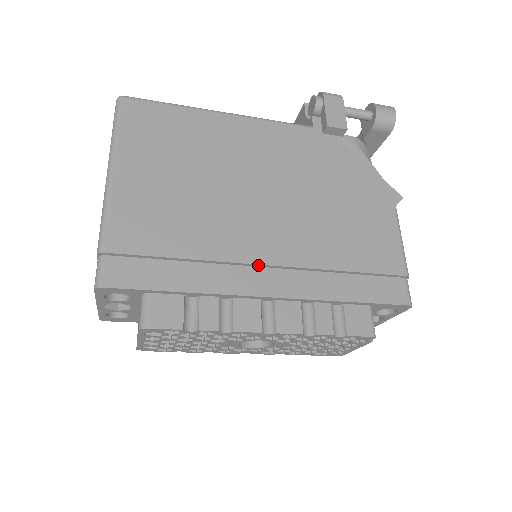
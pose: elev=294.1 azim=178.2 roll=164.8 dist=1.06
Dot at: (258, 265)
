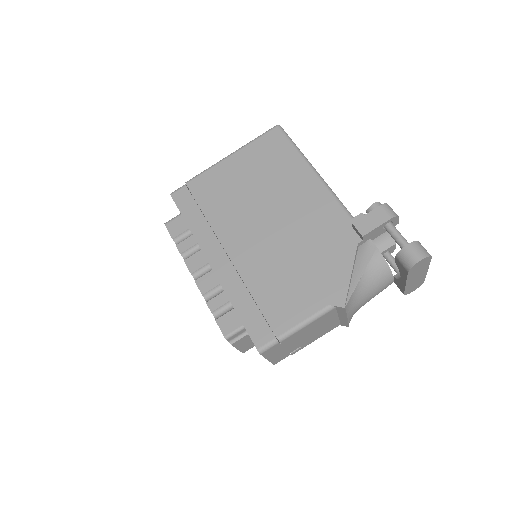
Dot at: (224, 248)
